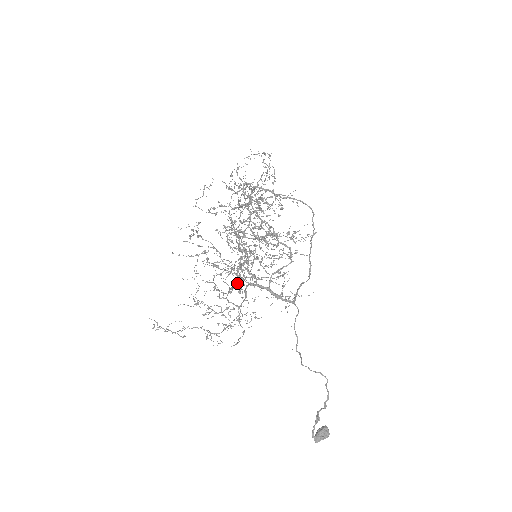
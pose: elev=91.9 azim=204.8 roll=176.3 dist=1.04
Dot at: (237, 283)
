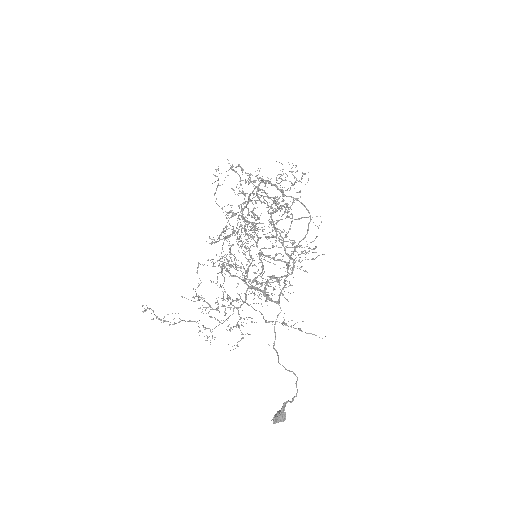
Dot at: (238, 284)
